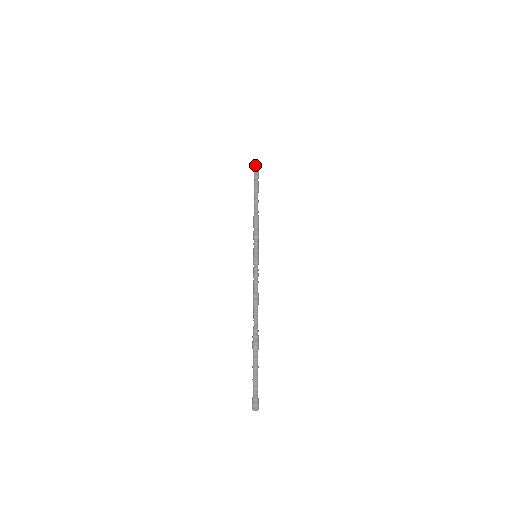
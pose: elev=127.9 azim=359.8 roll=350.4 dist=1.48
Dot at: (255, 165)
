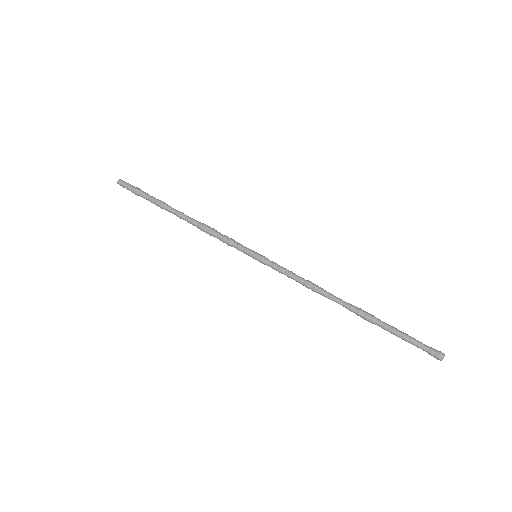
Dot at: (127, 186)
